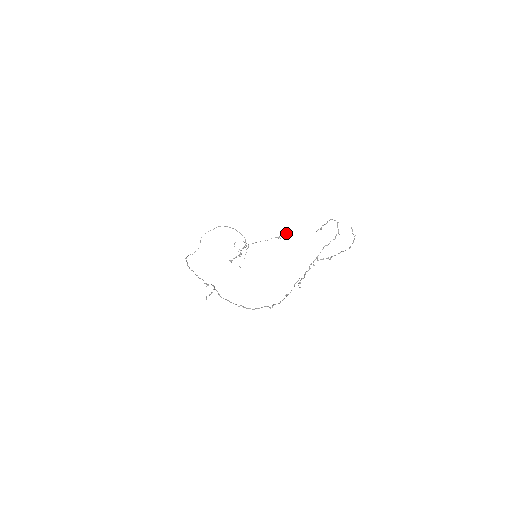
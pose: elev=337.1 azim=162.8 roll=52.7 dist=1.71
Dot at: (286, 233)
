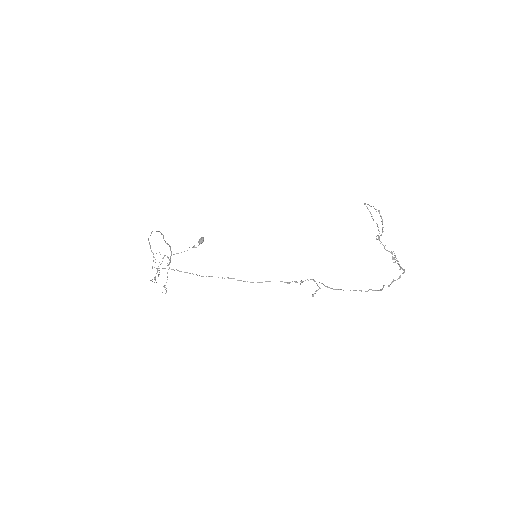
Dot at: (200, 241)
